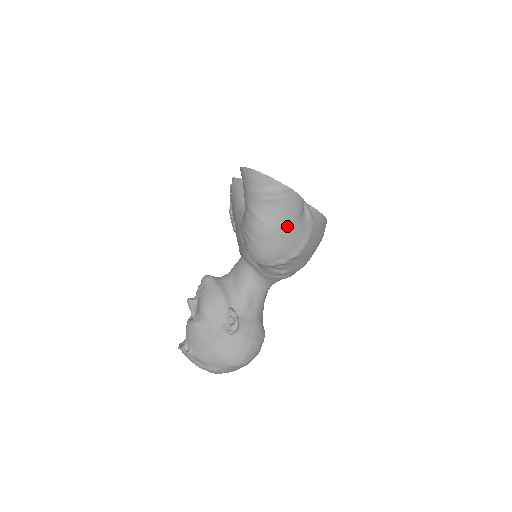
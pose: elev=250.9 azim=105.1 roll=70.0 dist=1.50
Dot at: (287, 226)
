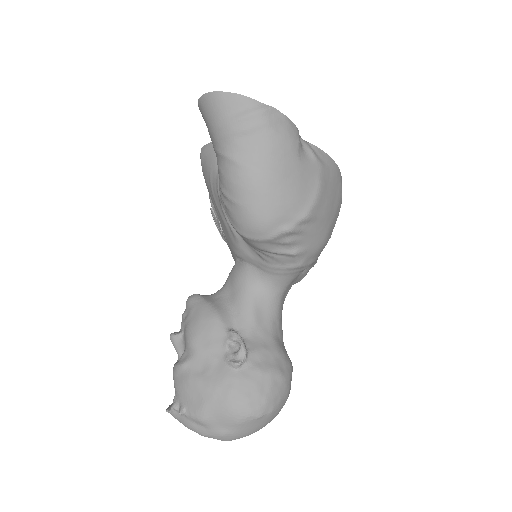
Dot at: (282, 167)
